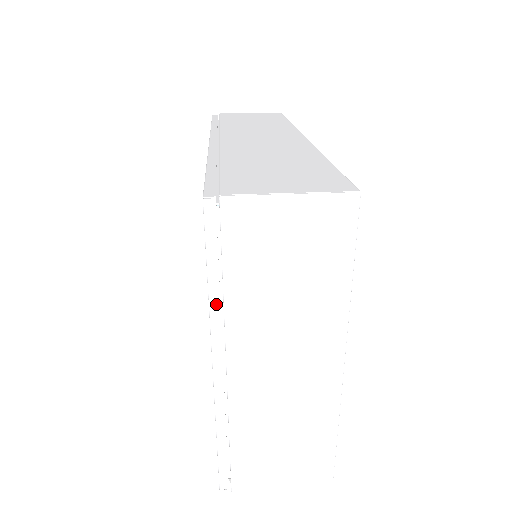
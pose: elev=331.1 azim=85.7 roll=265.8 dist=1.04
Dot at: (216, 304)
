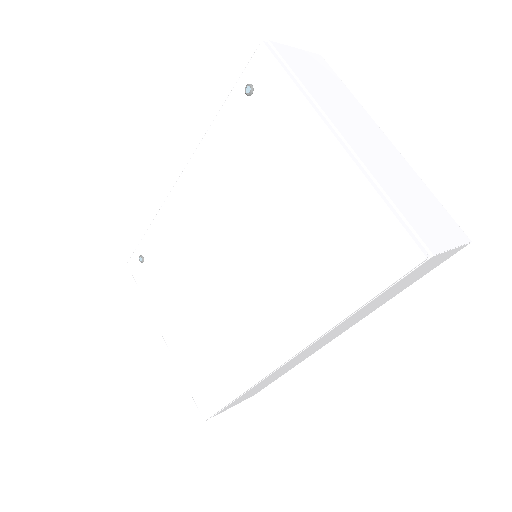
Dot at: (305, 95)
